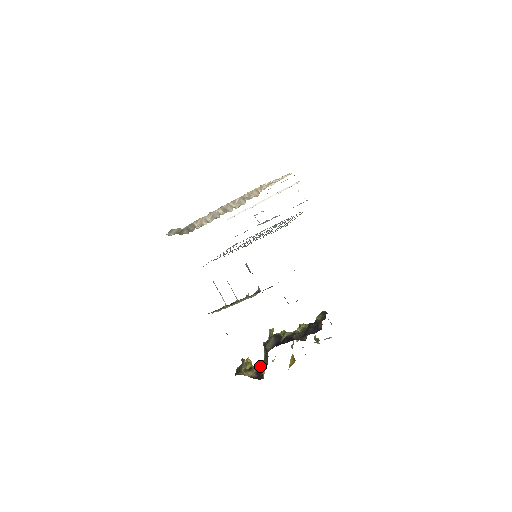
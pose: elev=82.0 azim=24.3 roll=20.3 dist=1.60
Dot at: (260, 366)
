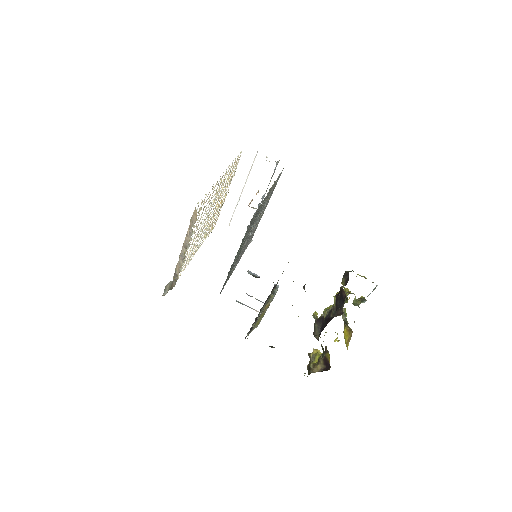
Dot at: occluded
